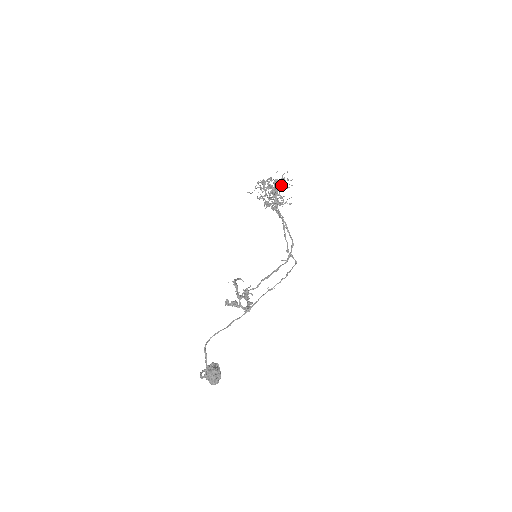
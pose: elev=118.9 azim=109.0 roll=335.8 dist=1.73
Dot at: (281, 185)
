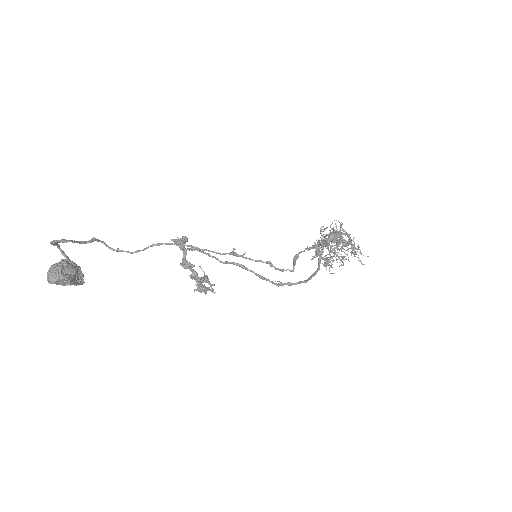
Dot at: (350, 241)
